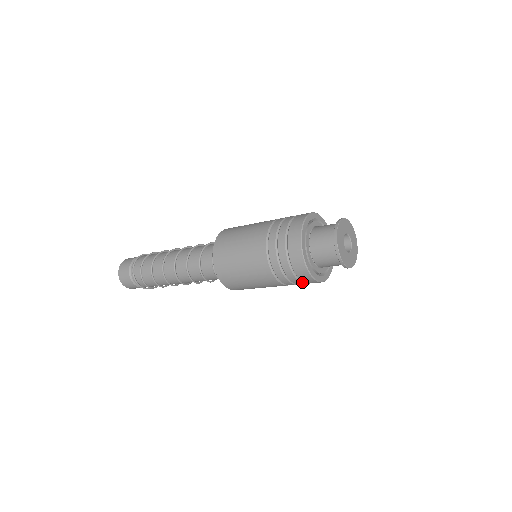
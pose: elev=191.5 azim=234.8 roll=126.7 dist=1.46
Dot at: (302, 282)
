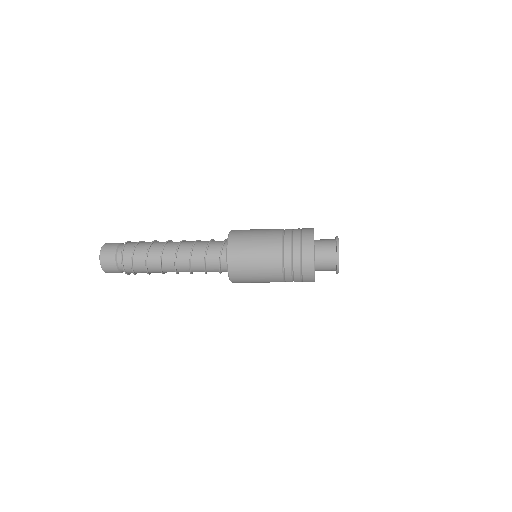
Dot at: (301, 280)
